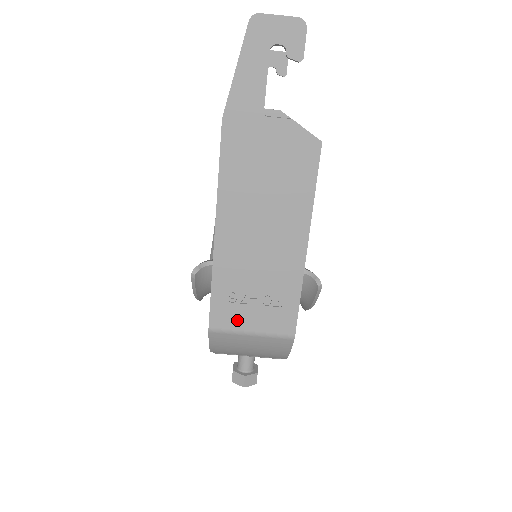
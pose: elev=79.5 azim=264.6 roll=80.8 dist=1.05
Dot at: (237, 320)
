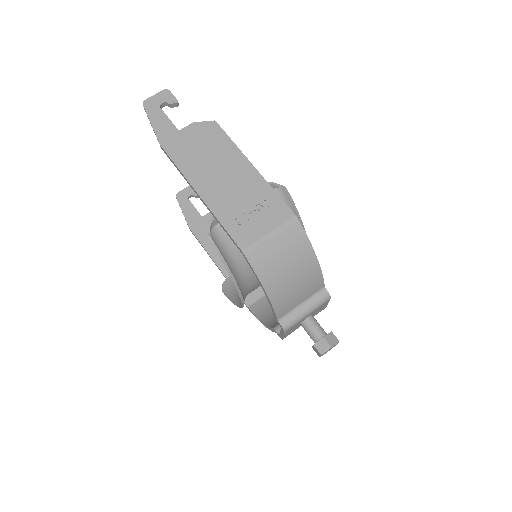
Dot at: (254, 233)
